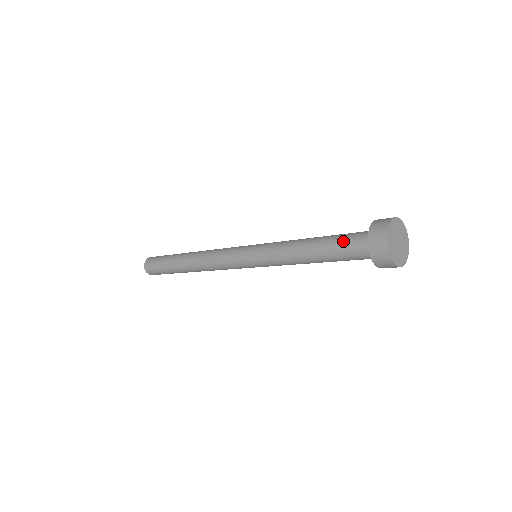
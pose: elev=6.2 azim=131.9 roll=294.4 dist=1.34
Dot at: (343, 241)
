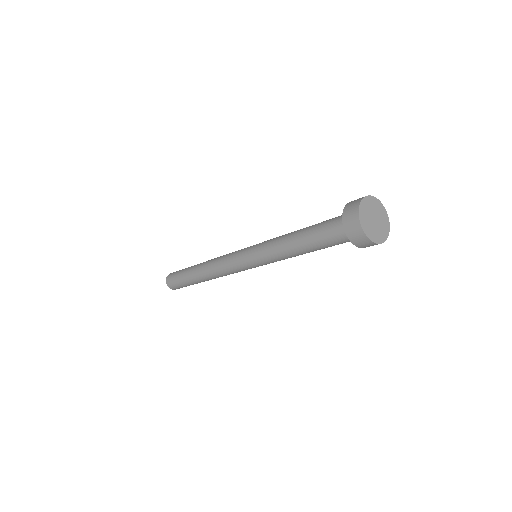
Dot at: (329, 219)
